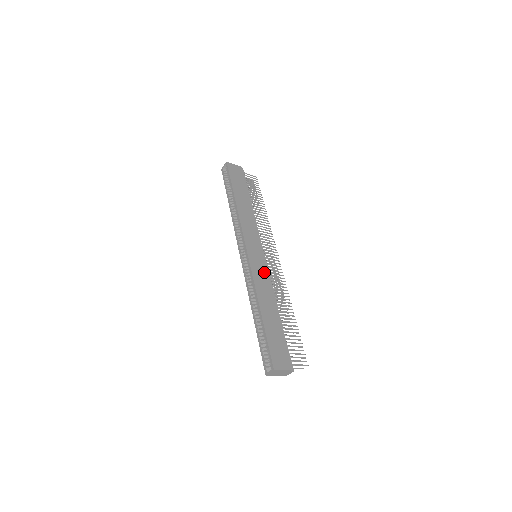
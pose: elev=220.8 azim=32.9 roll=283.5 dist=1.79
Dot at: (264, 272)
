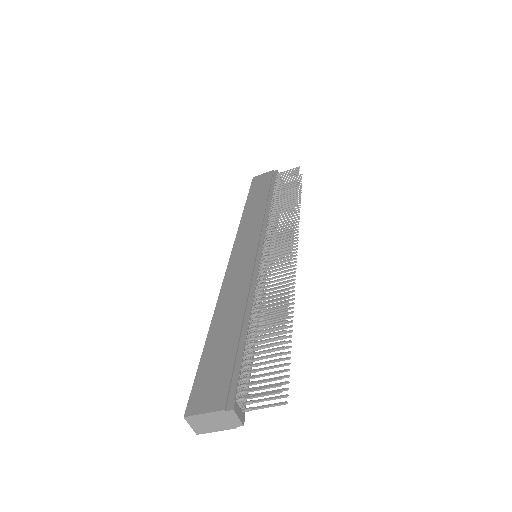
Dot at: (247, 269)
